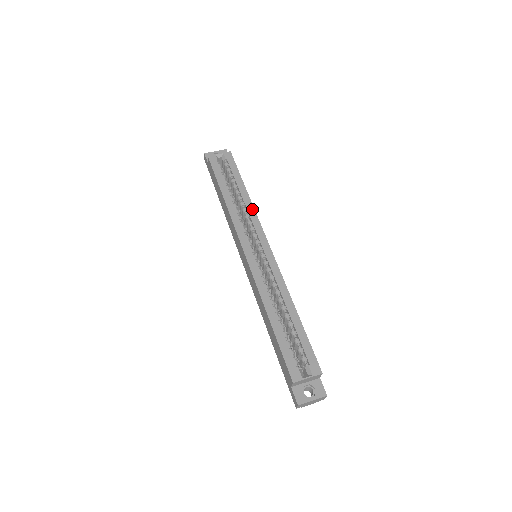
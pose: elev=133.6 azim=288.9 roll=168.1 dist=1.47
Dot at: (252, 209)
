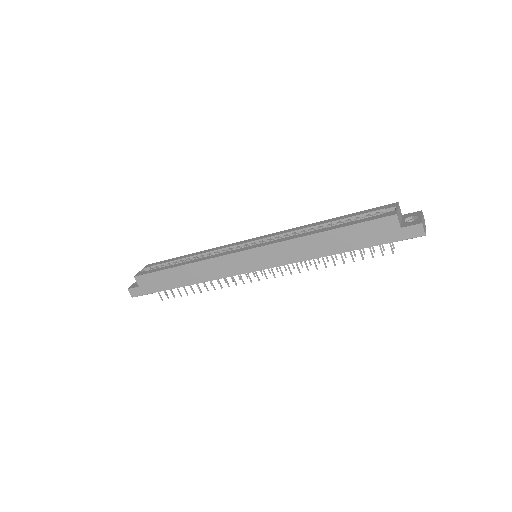
Dot at: (212, 249)
